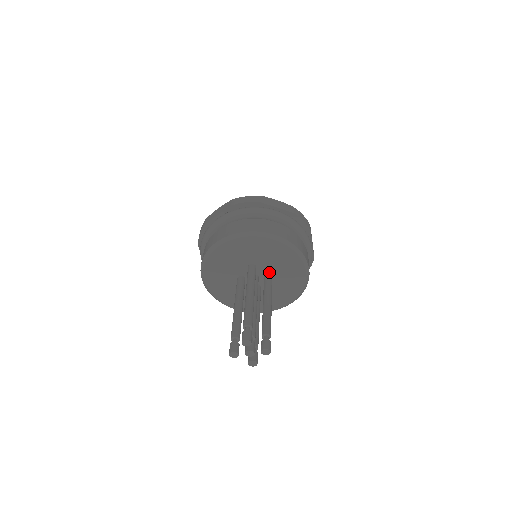
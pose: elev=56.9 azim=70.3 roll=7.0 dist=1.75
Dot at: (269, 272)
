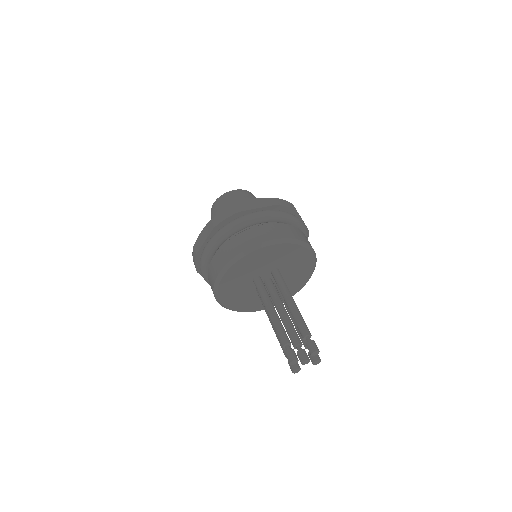
Dot at: occluded
